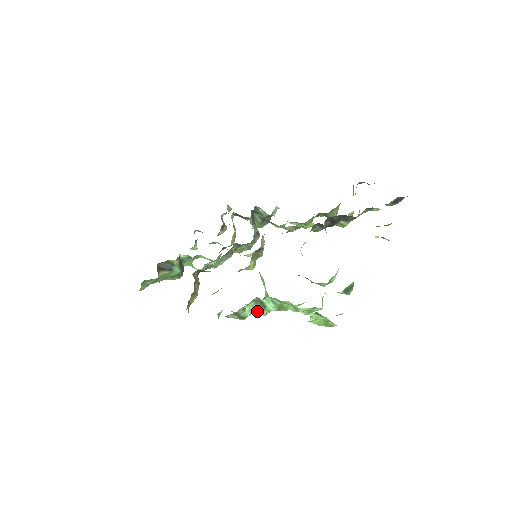
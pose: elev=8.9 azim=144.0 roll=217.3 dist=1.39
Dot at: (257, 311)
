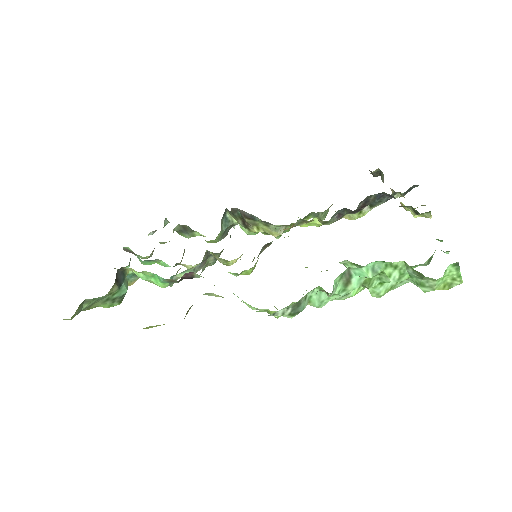
Dot at: (334, 292)
